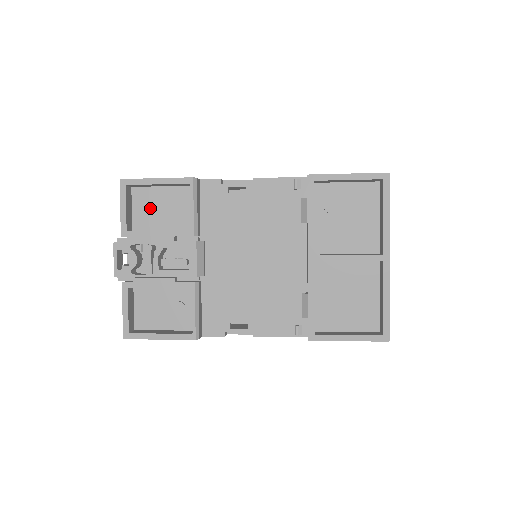
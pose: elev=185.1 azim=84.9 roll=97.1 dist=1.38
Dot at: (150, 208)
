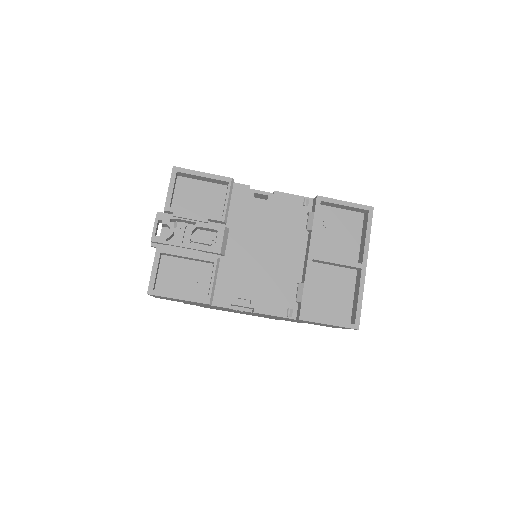
Dot at: (189, 195)
